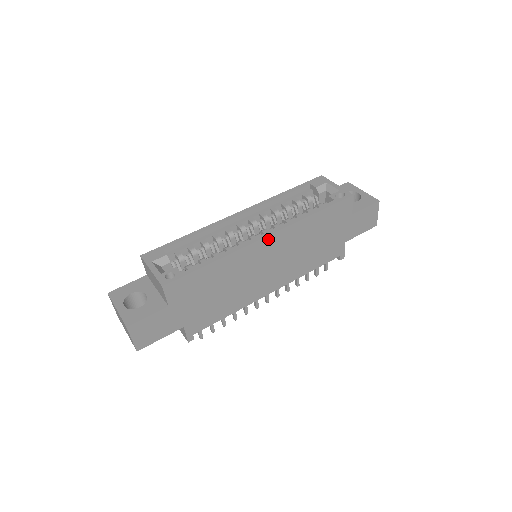
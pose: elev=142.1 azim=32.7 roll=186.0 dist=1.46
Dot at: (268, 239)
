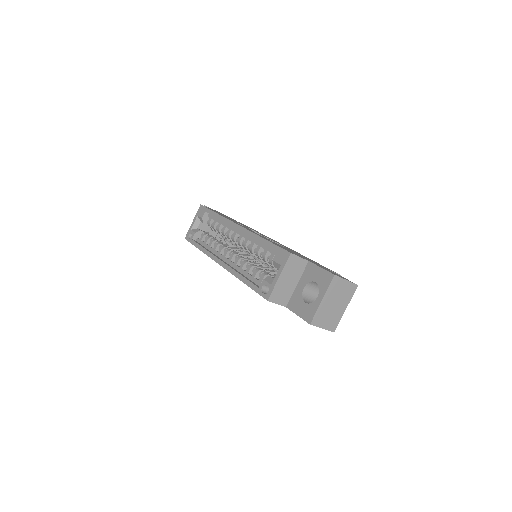
Dot at: occluded
